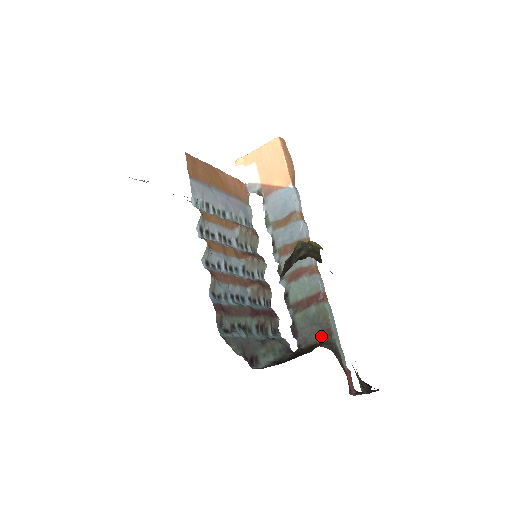
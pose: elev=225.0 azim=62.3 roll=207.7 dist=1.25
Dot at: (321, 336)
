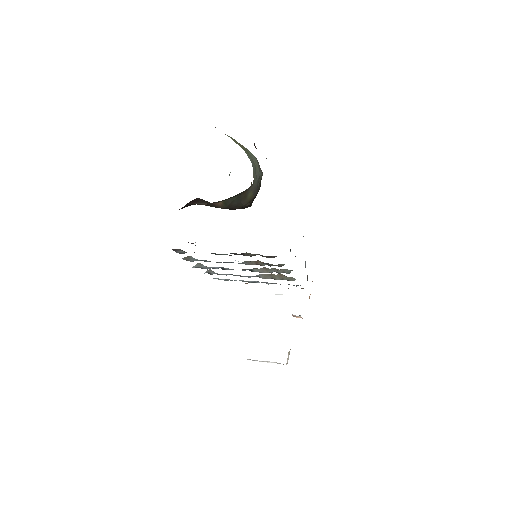
Dot at: occluded
